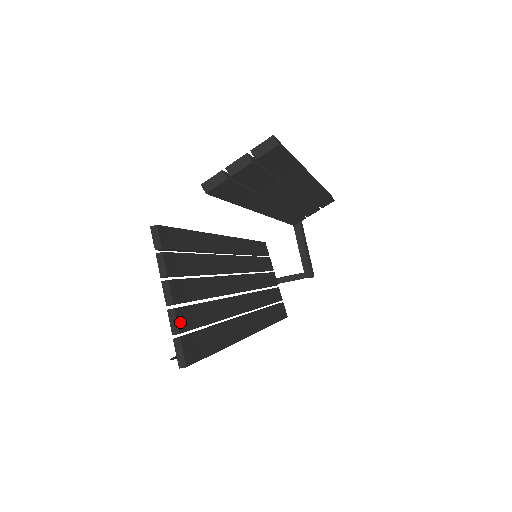
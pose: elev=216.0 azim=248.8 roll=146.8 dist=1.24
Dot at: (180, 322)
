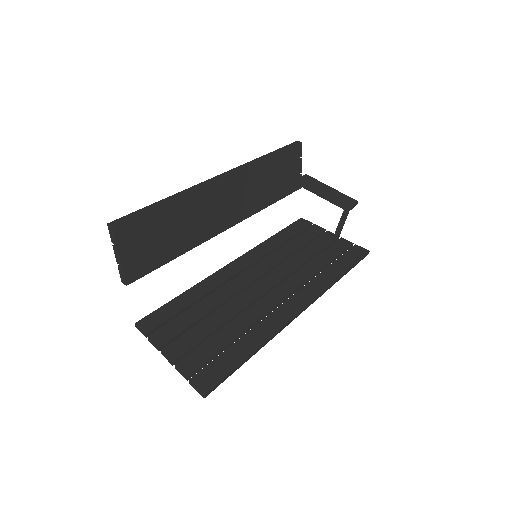
Dot at: (186, 369)
